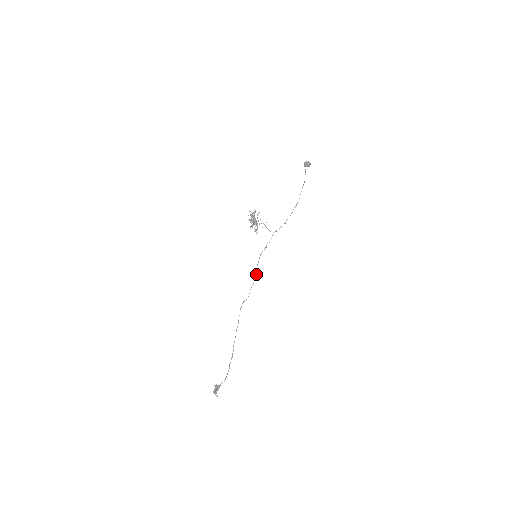
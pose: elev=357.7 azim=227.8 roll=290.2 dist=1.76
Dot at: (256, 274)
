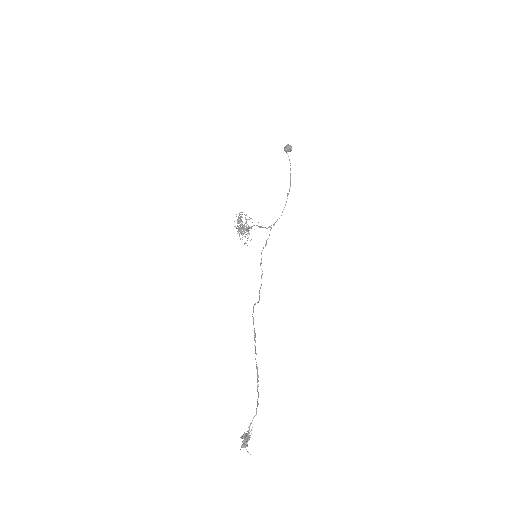
Dot at: (262, 273)
